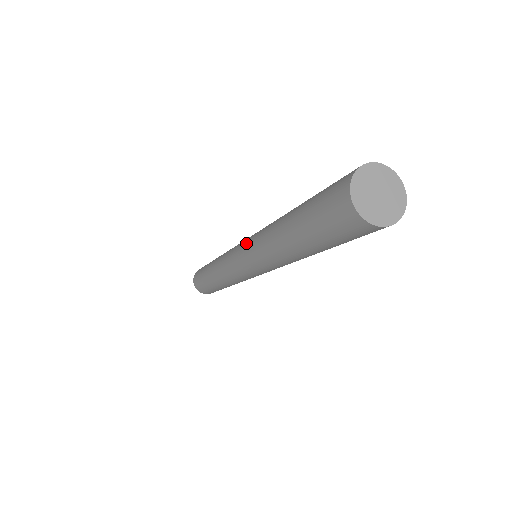
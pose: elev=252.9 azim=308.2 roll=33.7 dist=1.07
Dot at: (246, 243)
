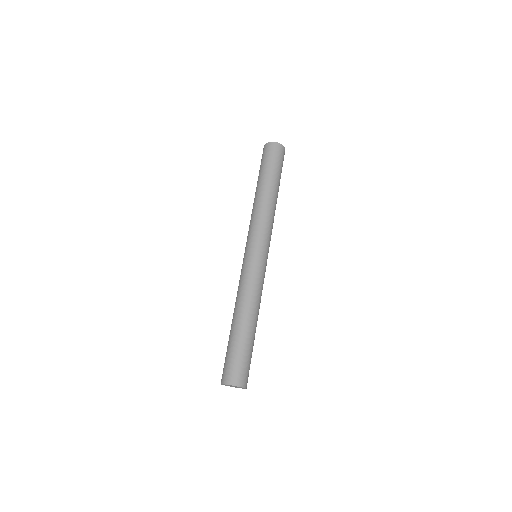
Dot at: (244, 265)
